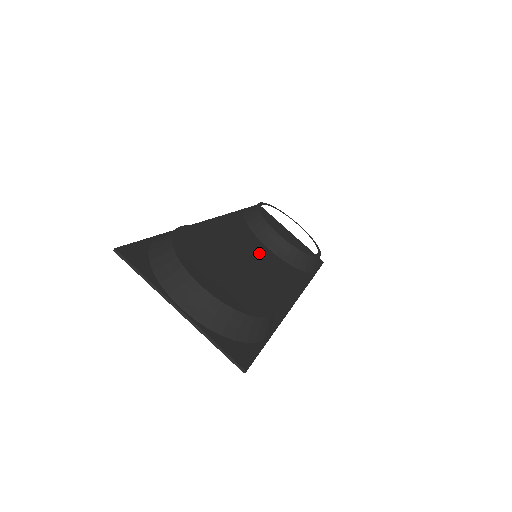
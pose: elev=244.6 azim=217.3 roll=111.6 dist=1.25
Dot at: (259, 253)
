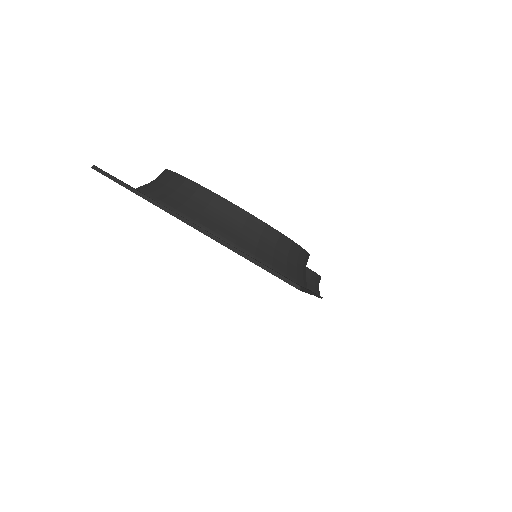
Dot at: occluded
